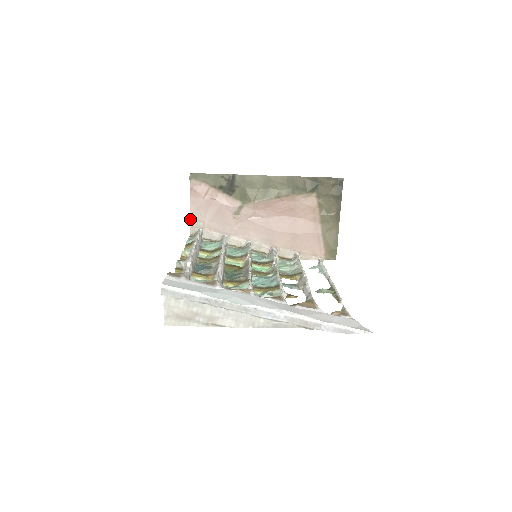
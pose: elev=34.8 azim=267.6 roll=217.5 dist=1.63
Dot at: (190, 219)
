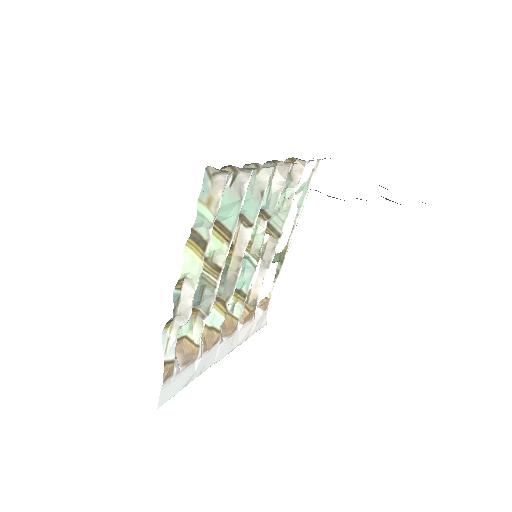
Dot at: occluded
